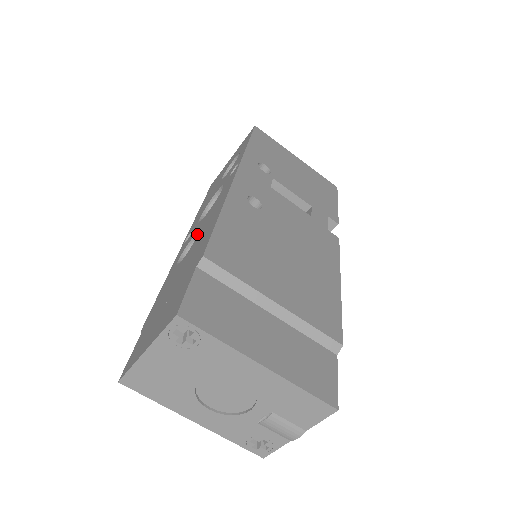
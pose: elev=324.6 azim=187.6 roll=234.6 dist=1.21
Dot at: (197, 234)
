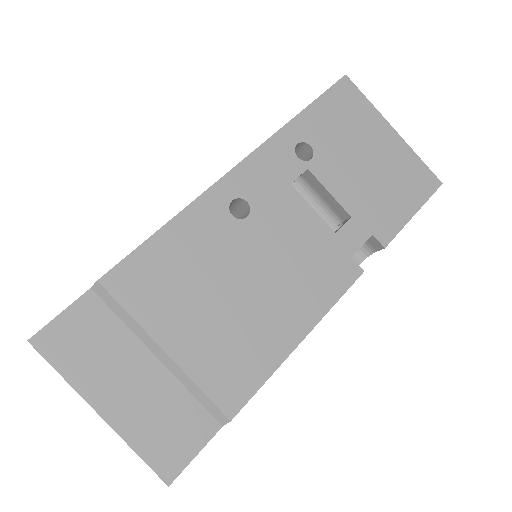
Dot at: occluded
